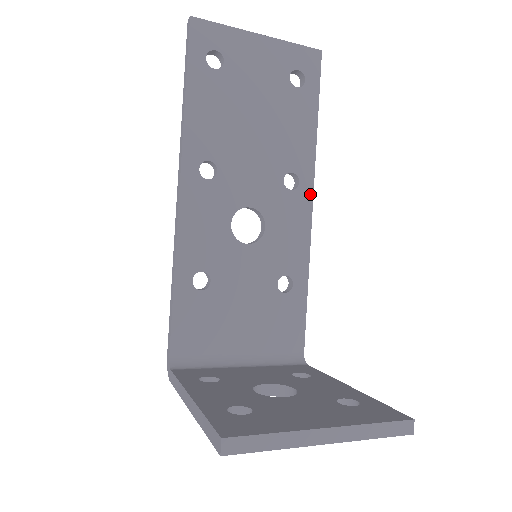
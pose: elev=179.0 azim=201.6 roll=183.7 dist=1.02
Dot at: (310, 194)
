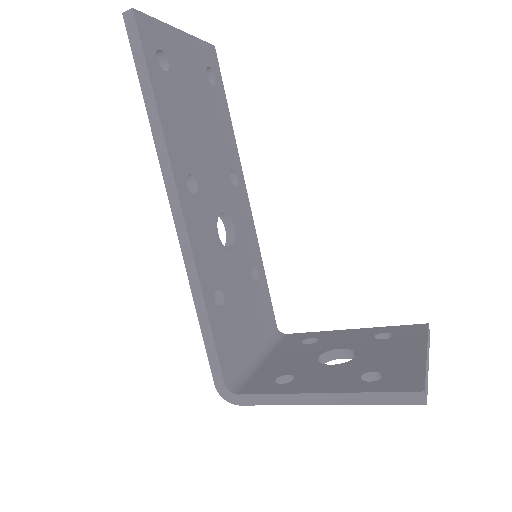
Dot at: (244, 187)
